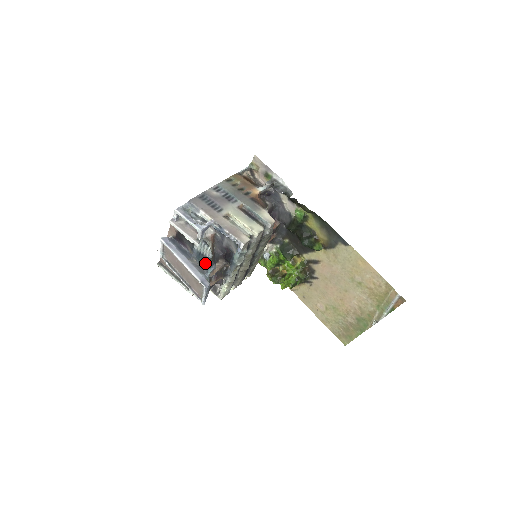
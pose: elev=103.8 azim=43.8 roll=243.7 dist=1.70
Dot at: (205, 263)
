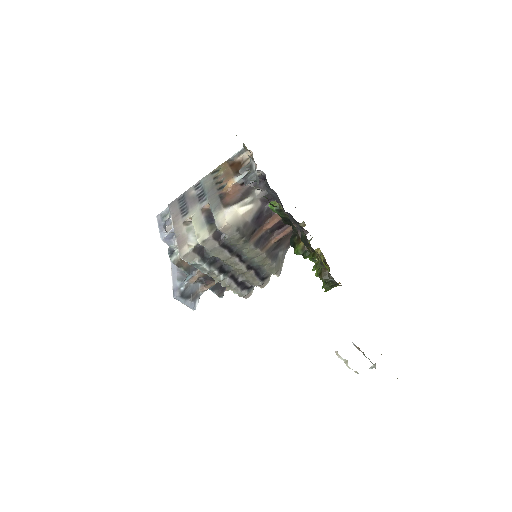
Dot at: (184, 270)
